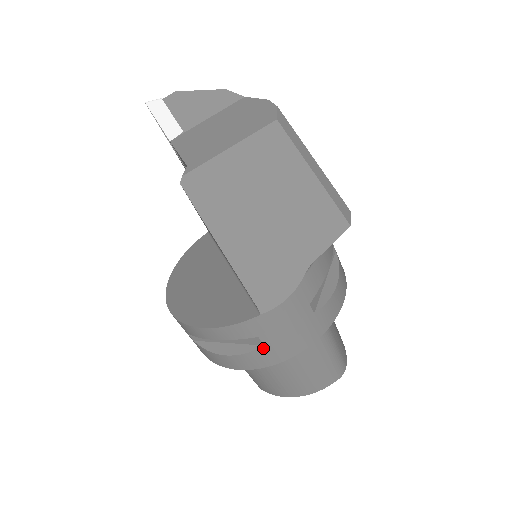
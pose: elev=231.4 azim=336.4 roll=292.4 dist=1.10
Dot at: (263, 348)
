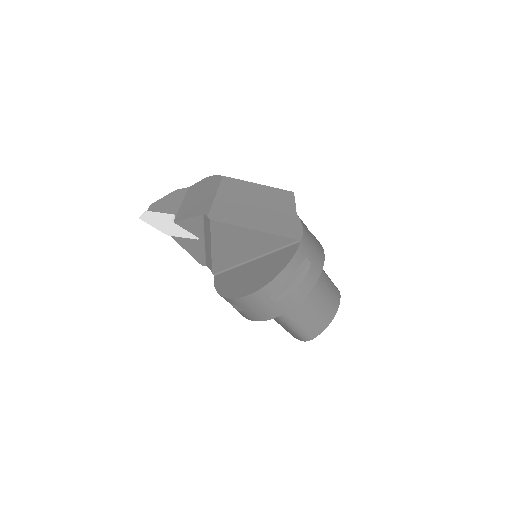
Dot at: (311, 265)
